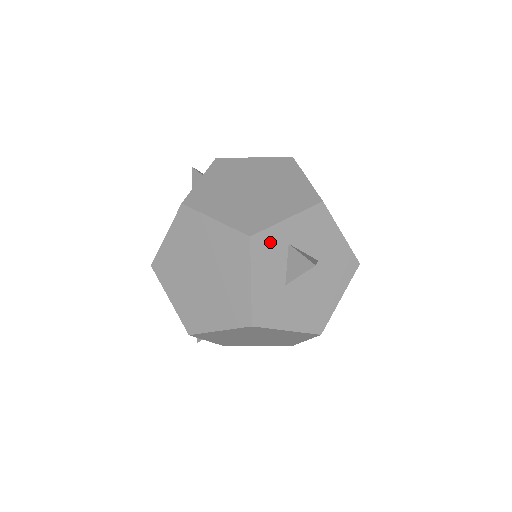
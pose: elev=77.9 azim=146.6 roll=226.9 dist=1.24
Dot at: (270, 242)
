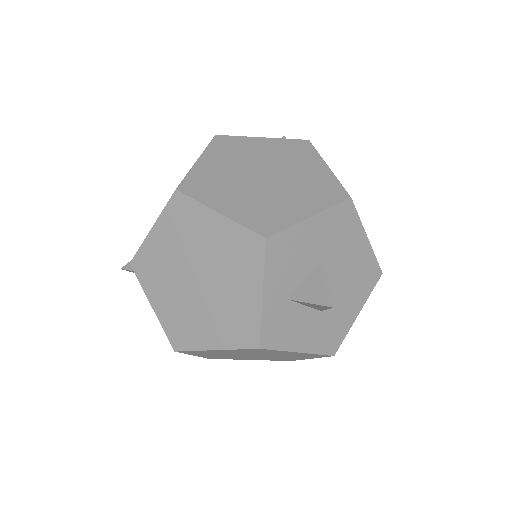
Dot at: (275, 324)
